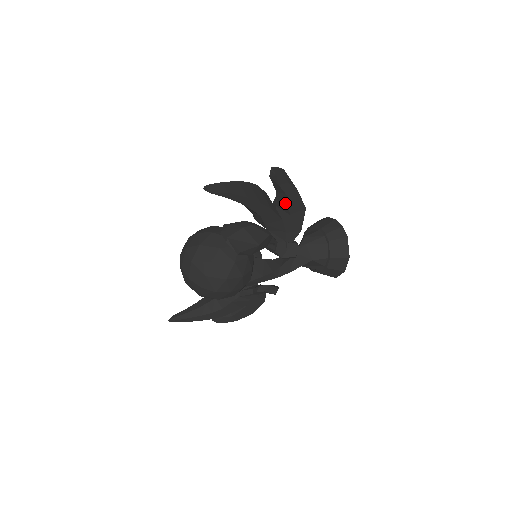
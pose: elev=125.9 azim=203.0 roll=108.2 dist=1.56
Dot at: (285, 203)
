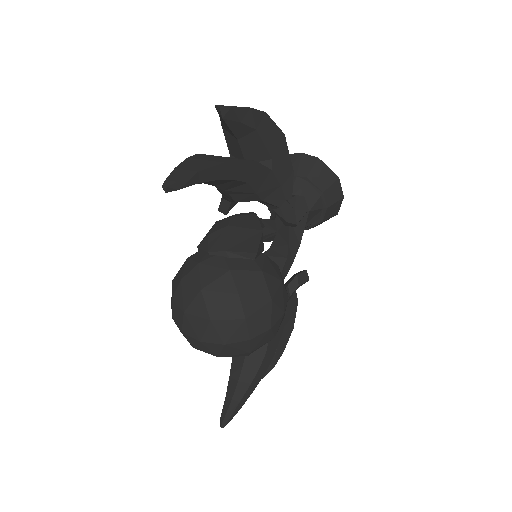
Dot at: (258, 146)
